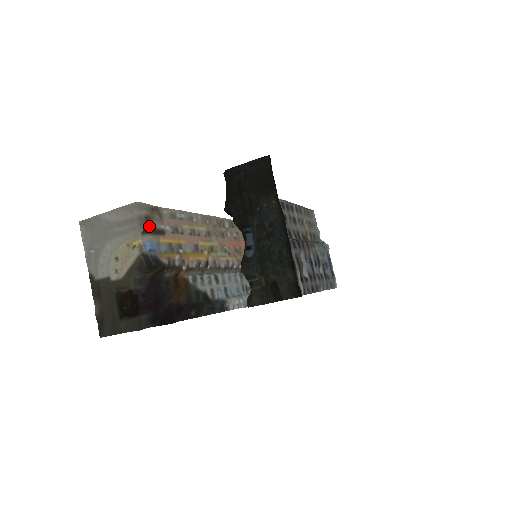
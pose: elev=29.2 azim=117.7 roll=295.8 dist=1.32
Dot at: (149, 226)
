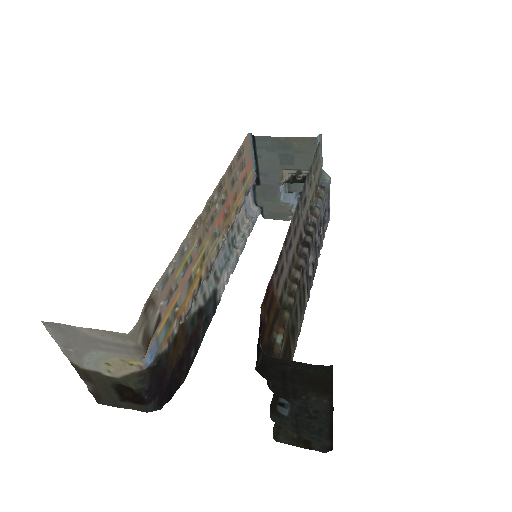
Dot at: (148, 344)
